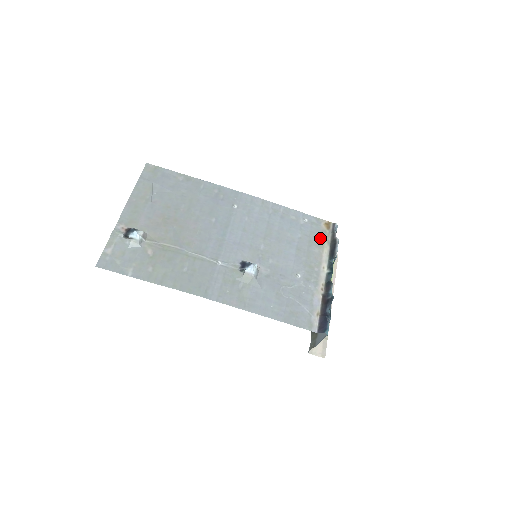
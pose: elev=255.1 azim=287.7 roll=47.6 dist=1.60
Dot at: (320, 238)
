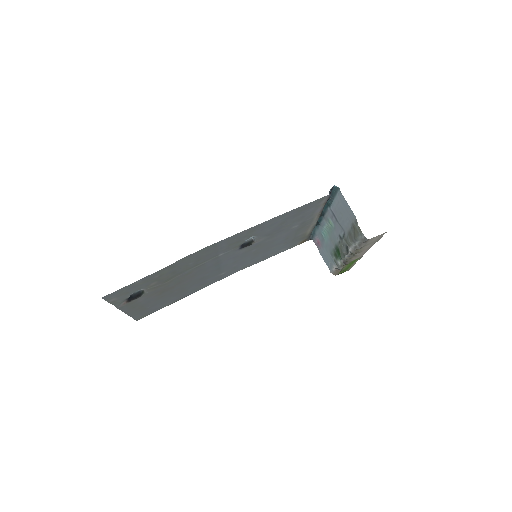
Dot at: (301, 238)
